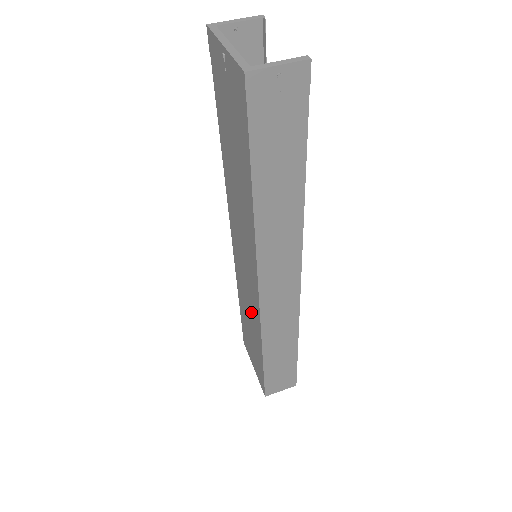
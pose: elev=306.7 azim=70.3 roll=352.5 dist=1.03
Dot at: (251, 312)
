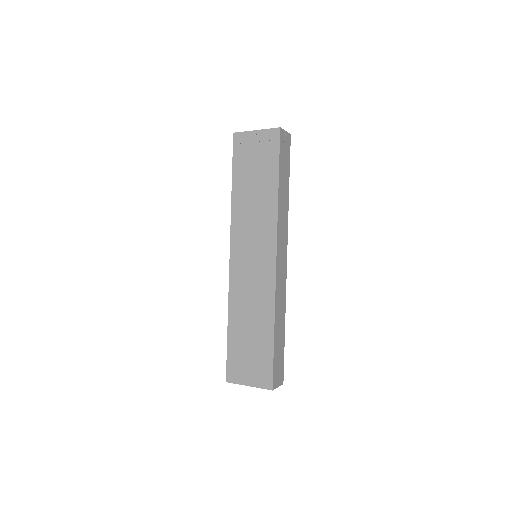
Dot at: (257, 301)
